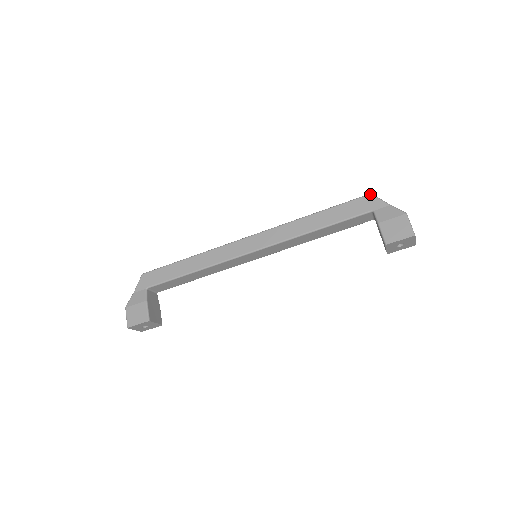
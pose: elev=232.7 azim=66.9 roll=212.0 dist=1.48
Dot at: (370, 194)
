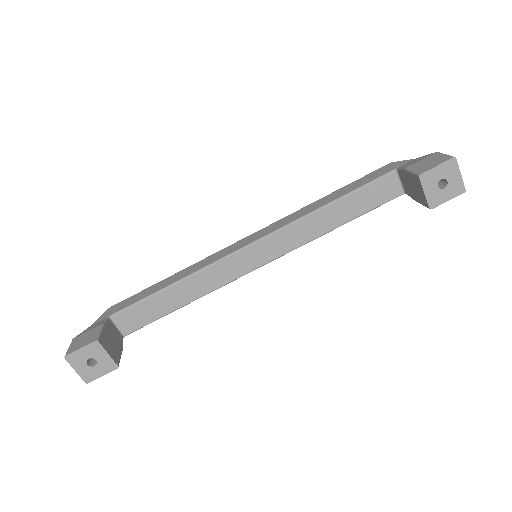
Dot at: occluded
